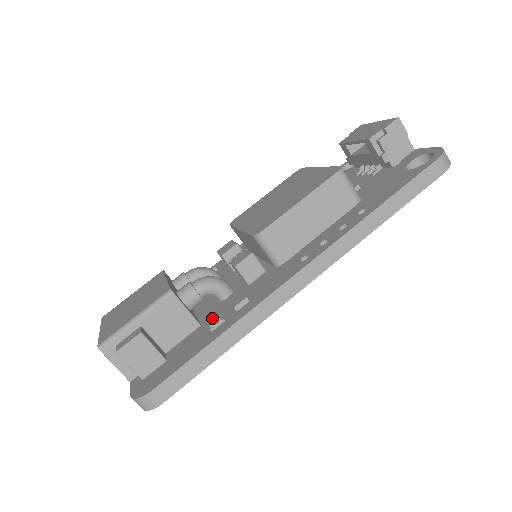
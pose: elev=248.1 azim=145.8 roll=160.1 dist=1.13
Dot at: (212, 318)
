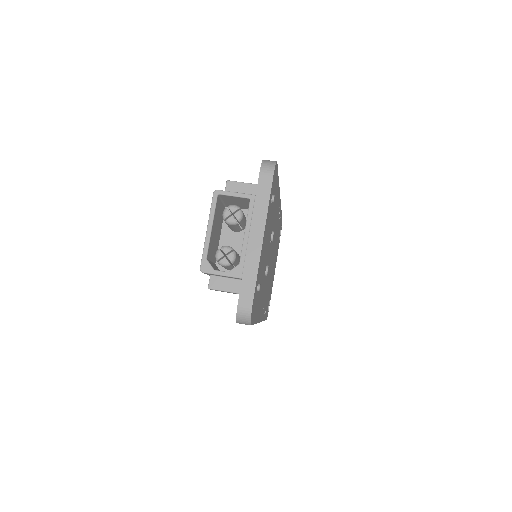
Dot at: occluded
